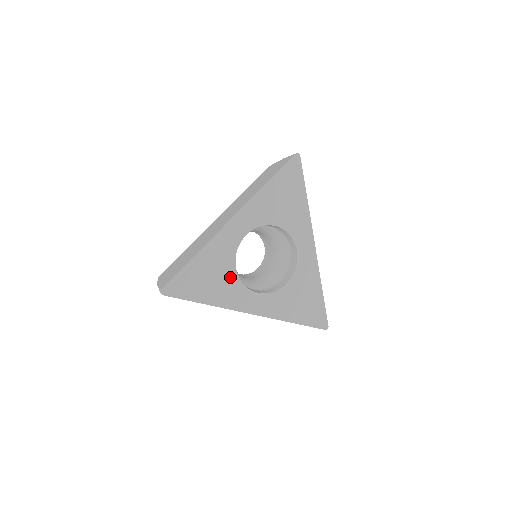
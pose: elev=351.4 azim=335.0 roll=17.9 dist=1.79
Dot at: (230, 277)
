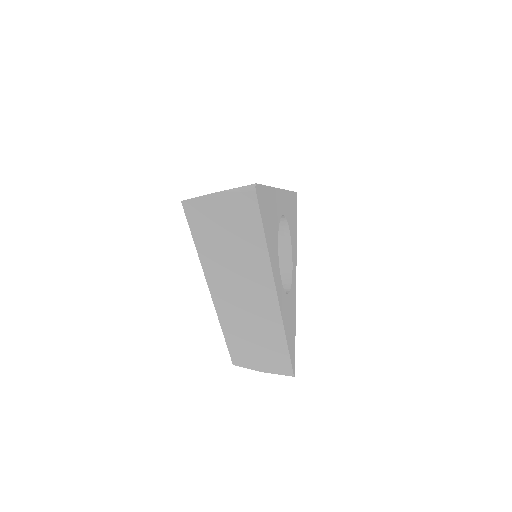
Dot at: (276, 239)
